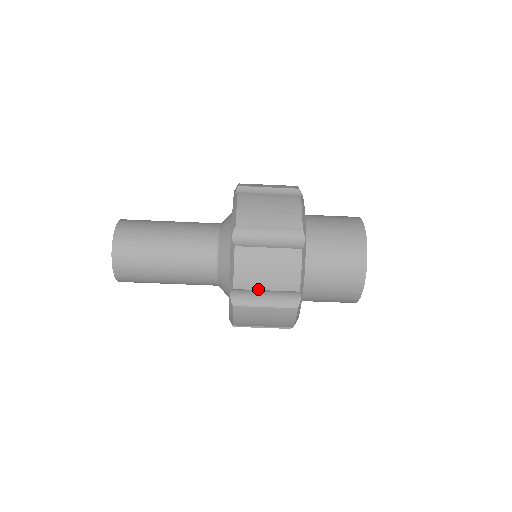
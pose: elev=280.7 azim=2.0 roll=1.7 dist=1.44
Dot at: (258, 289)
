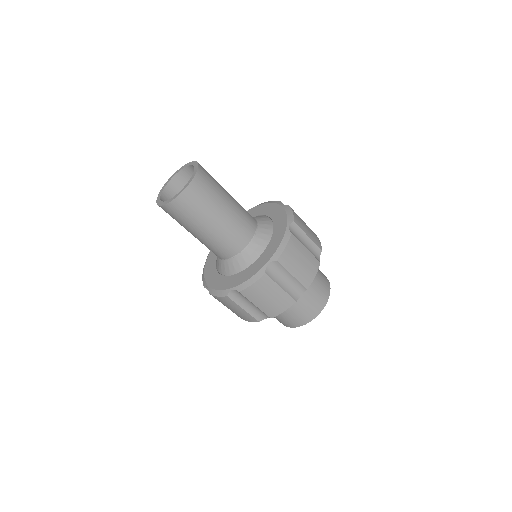
Dot at: (305, 232)
